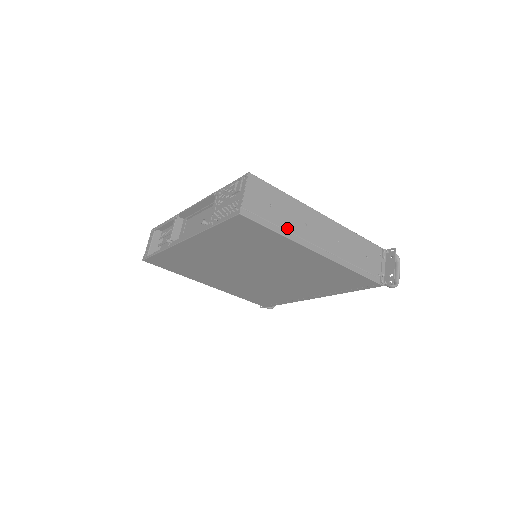
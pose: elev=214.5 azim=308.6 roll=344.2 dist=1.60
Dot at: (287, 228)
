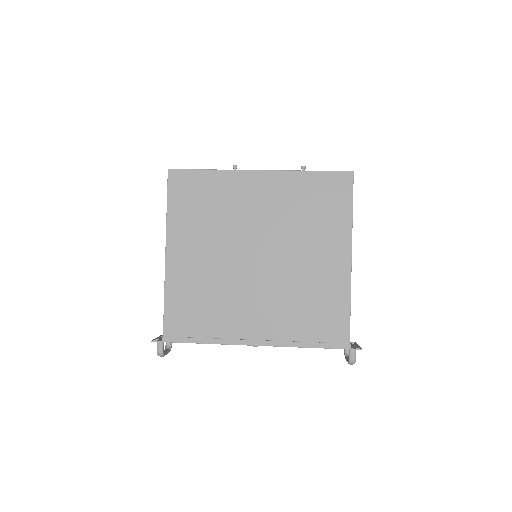
Dot at: occluded
